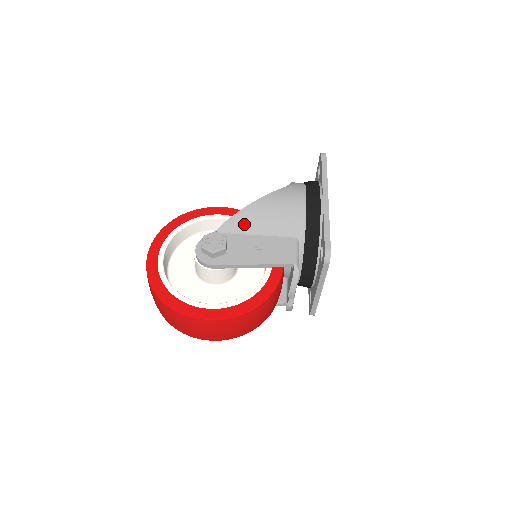
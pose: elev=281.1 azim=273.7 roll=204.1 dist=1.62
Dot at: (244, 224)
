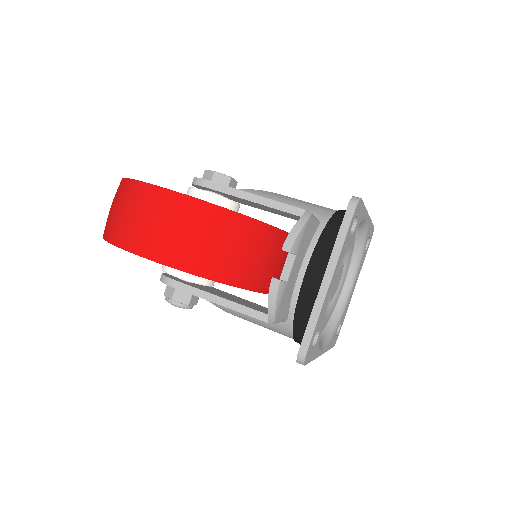
Dot at: (262, 195)
